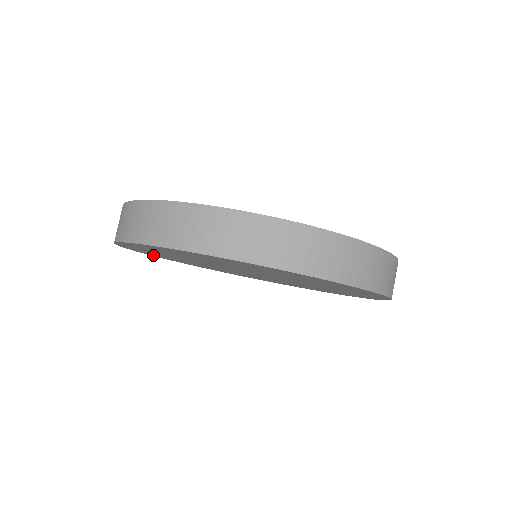
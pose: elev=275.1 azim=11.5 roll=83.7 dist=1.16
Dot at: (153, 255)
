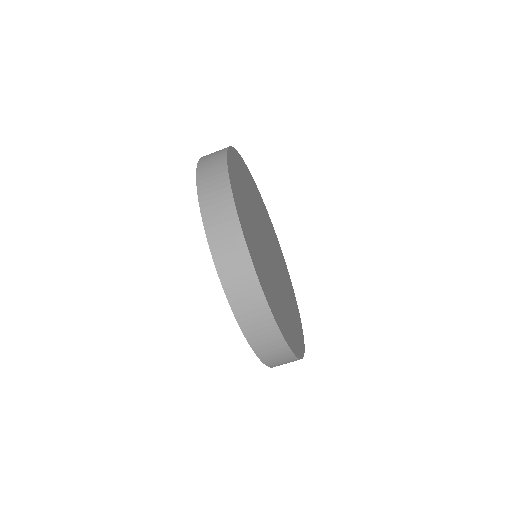
Dot at: occluded
